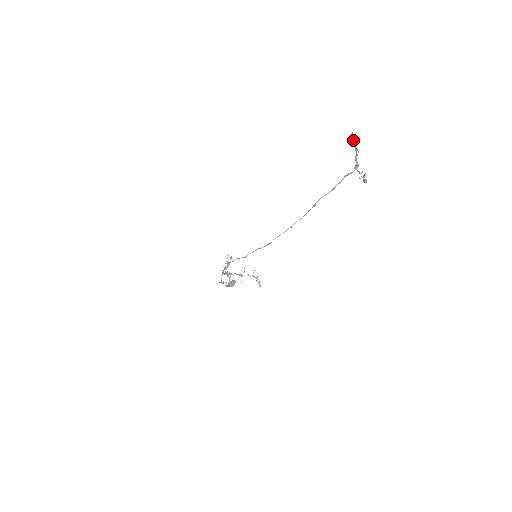
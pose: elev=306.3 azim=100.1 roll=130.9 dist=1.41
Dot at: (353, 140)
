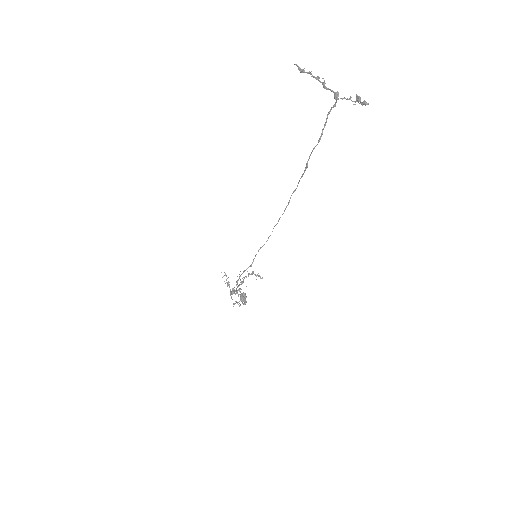
Dot at: (304, 71)
